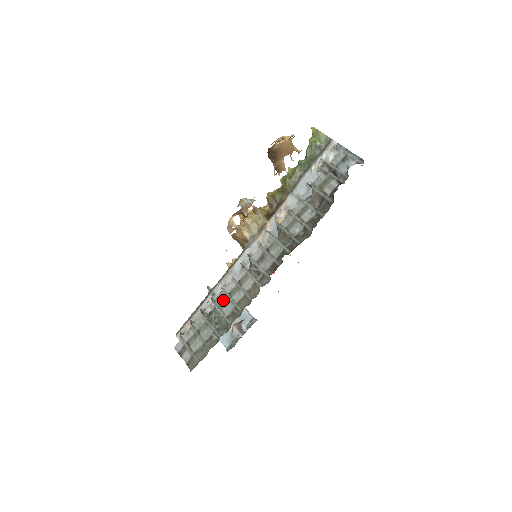
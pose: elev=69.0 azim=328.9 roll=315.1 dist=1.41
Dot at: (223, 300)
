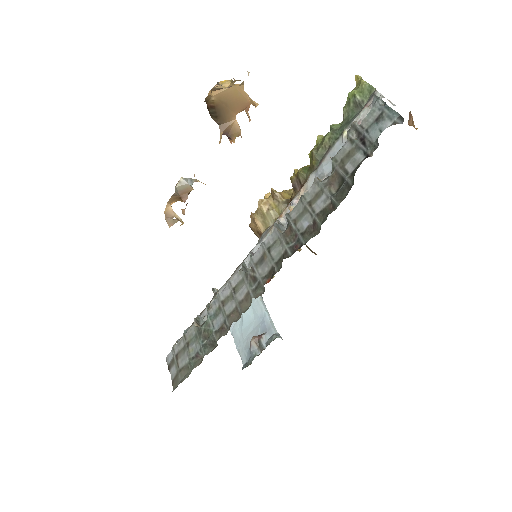
Dot at: (216, 309)
